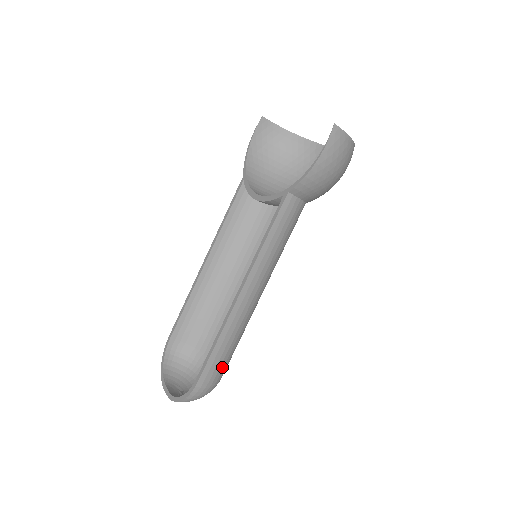
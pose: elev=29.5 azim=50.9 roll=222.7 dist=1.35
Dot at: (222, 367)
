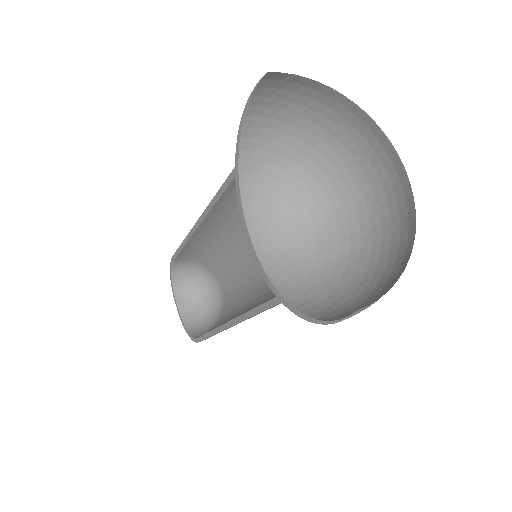
Dot at: occluded
